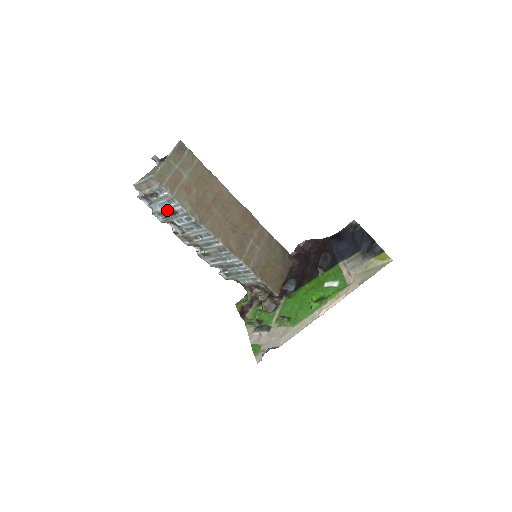
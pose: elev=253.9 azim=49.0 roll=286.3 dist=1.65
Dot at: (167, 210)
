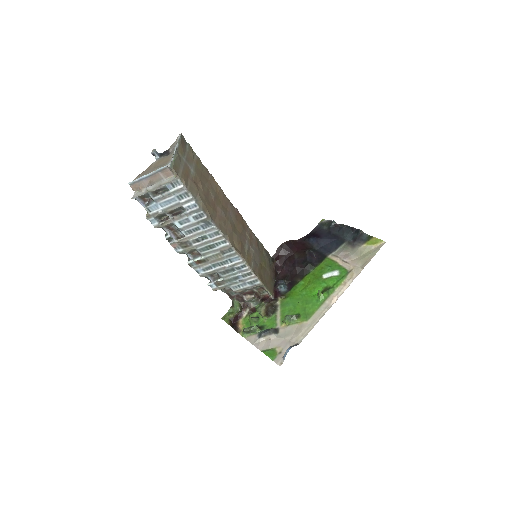
Dot at: (171, 209)
